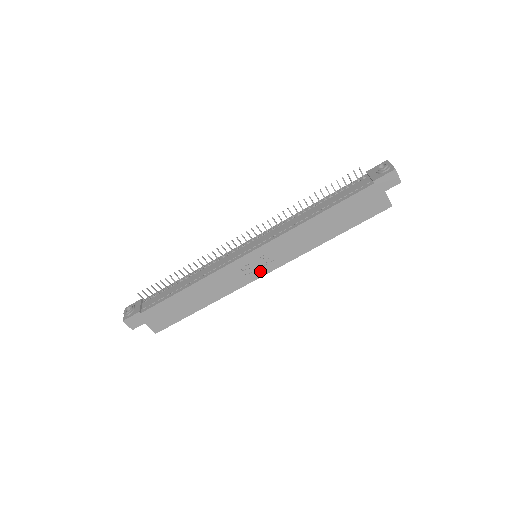
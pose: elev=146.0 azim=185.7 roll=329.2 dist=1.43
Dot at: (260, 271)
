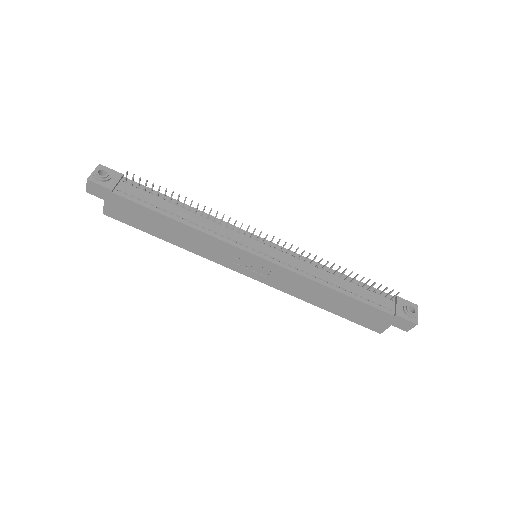
Dot at: (246, 270)
